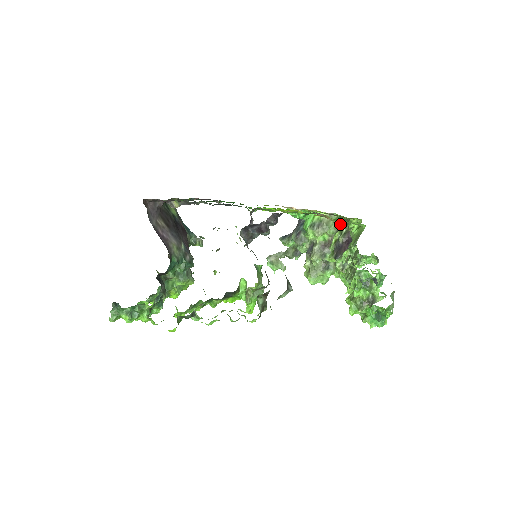
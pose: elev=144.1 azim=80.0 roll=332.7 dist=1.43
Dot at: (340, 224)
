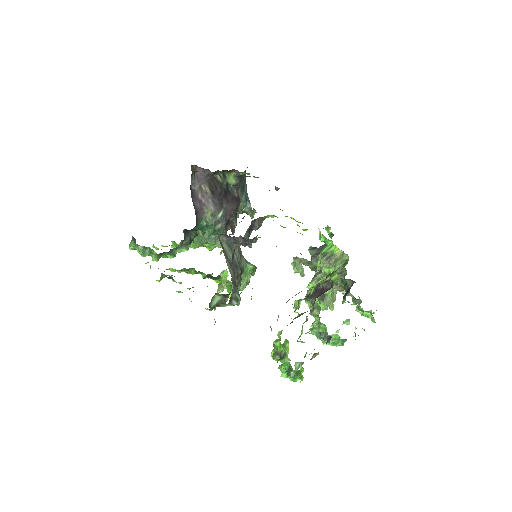
Dot at: (344, 268)
